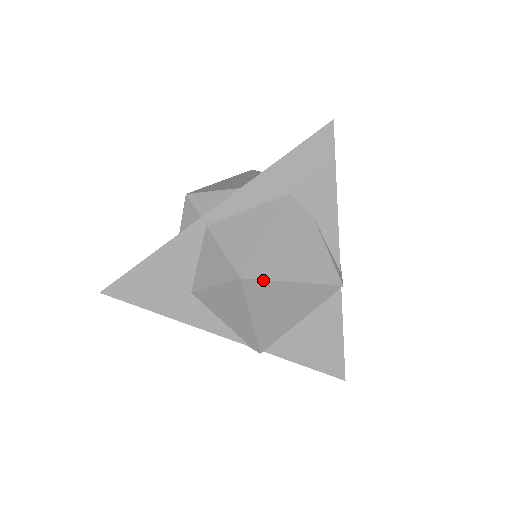
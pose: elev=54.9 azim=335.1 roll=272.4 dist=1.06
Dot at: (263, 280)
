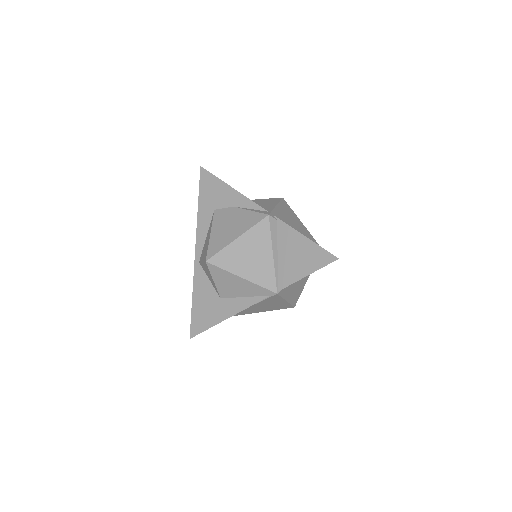
Dot at: (218, 252)
